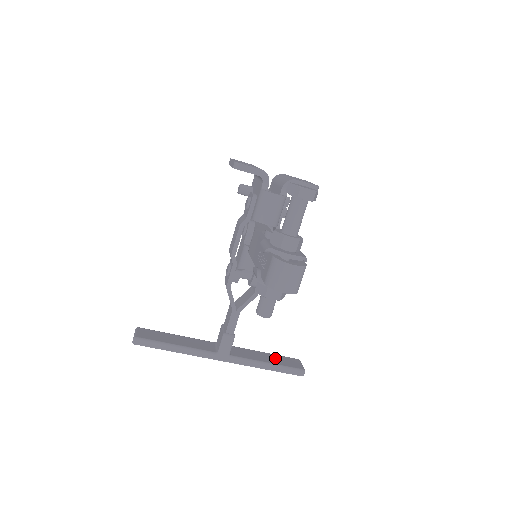
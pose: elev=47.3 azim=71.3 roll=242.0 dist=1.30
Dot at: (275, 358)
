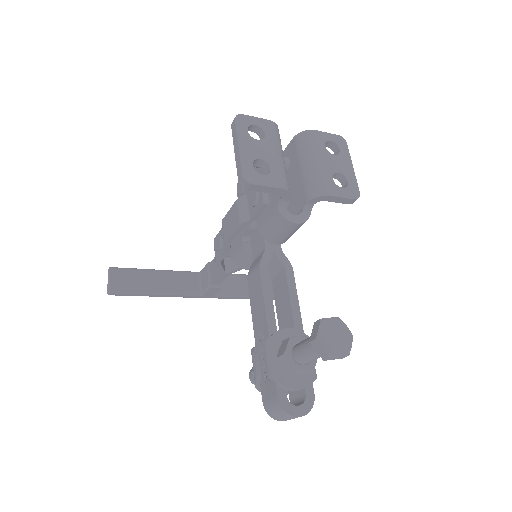
Dot at: occluded
